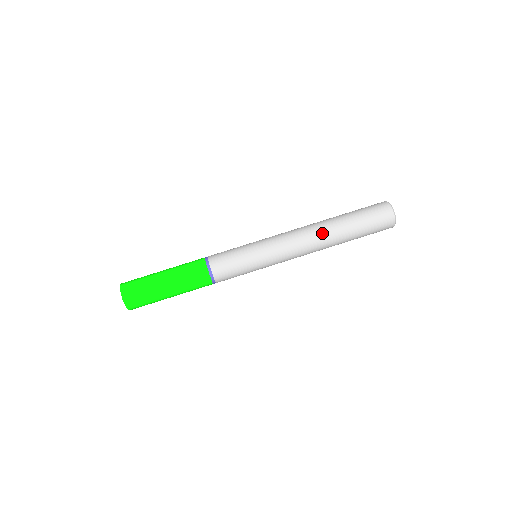
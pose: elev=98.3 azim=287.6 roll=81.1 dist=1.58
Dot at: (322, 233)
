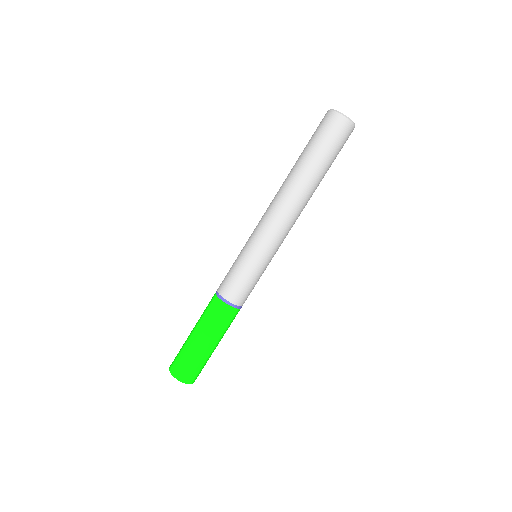
Dot at: (289, 188)
